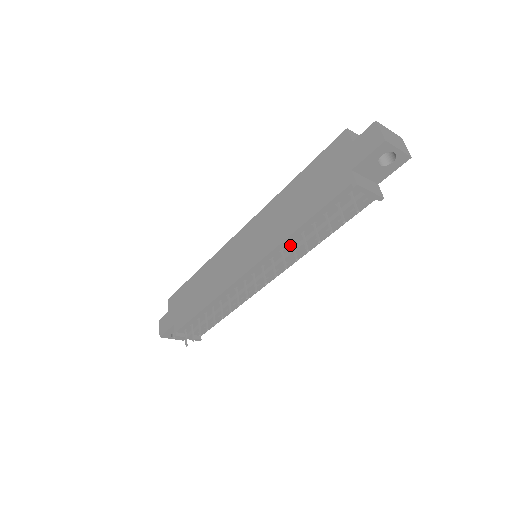
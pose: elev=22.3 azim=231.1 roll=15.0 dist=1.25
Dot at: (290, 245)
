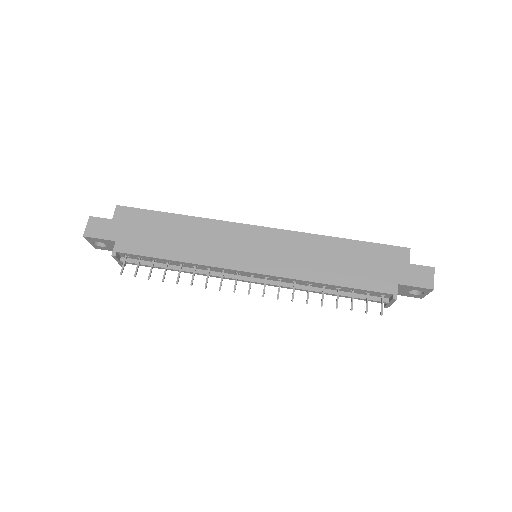
Dot at: (304, 284)
